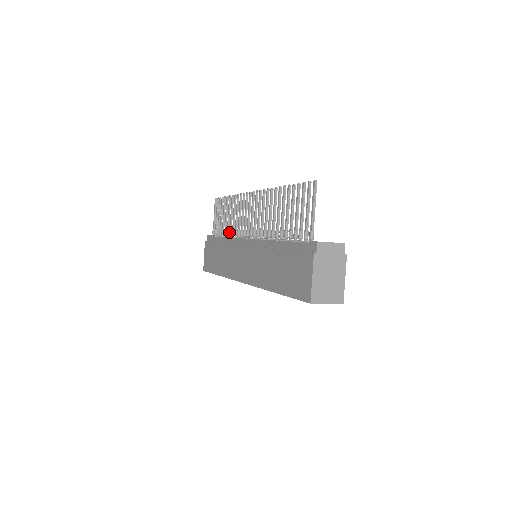
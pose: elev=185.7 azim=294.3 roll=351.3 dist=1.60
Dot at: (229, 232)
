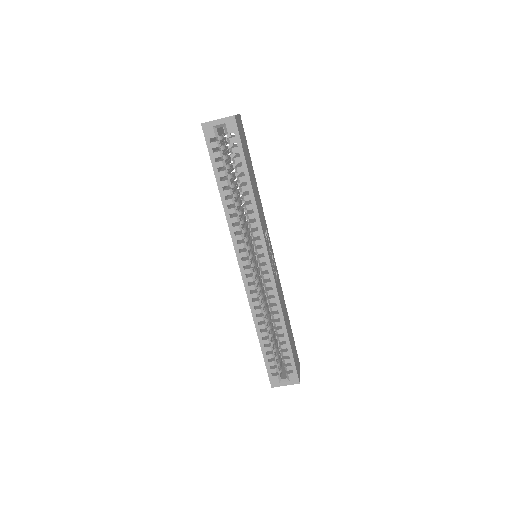
Dot at: occluded
